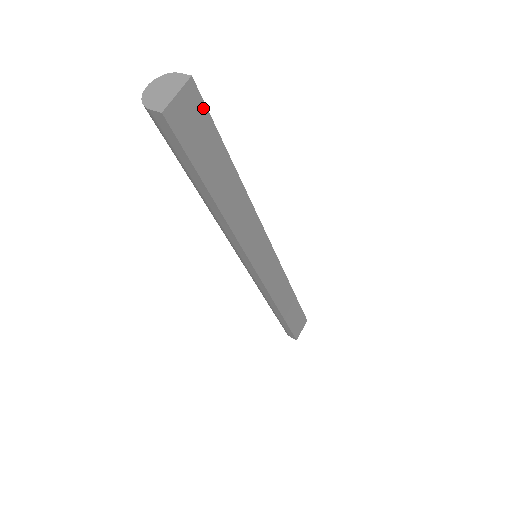
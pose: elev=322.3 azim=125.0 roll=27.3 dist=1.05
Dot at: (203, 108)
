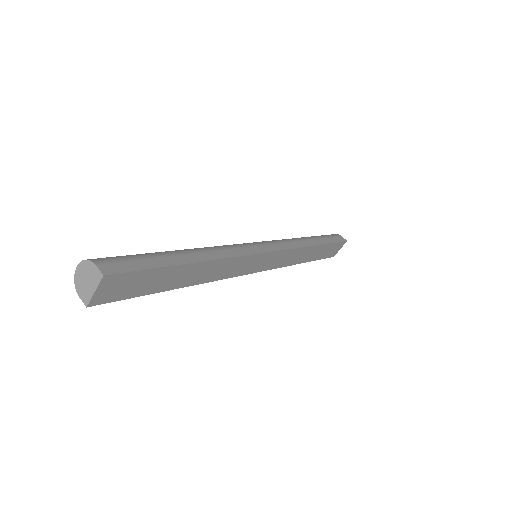
Dot at: (129, 274)
